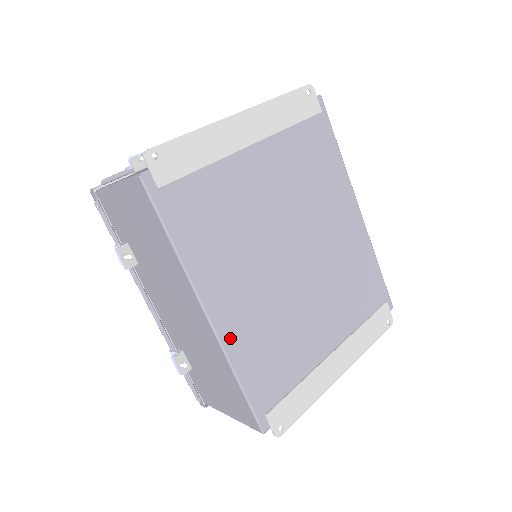
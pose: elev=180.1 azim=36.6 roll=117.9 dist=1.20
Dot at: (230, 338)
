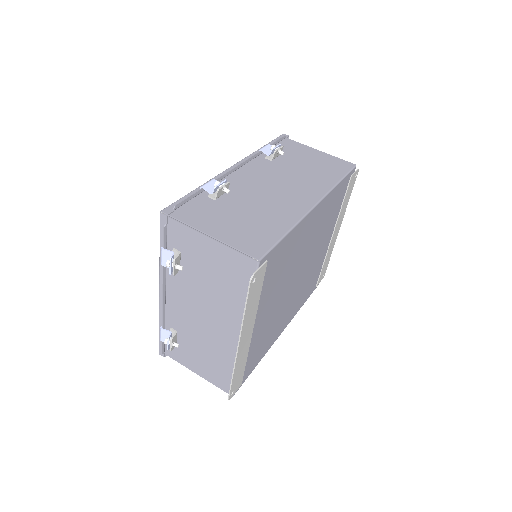
Dot at: (292, 316)
